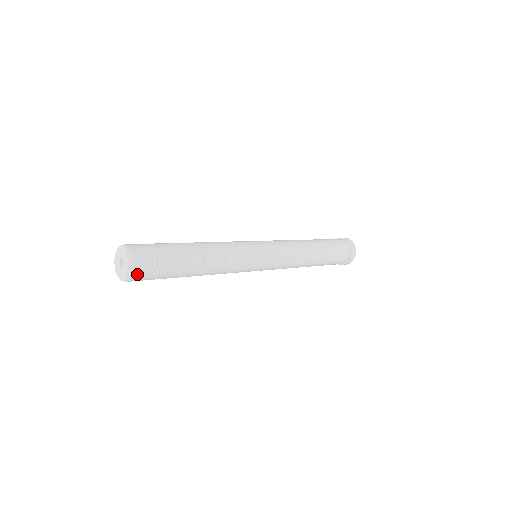
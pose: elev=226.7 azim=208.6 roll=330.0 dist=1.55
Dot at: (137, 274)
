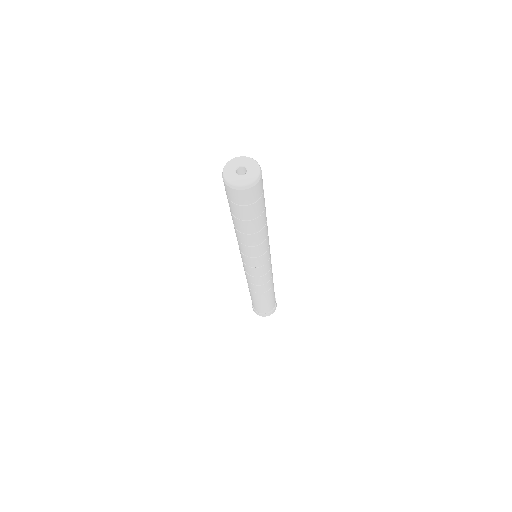
Dot at: (248, 191)
